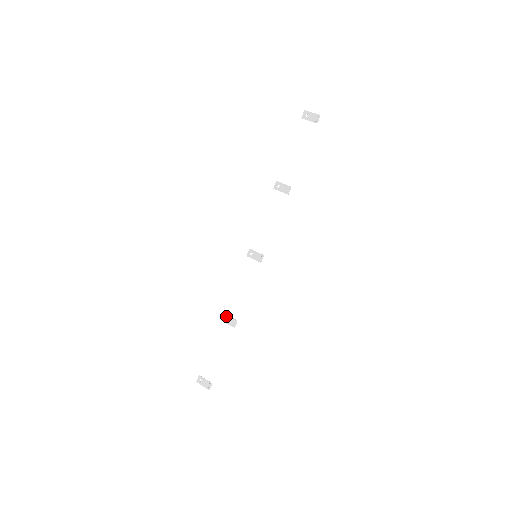
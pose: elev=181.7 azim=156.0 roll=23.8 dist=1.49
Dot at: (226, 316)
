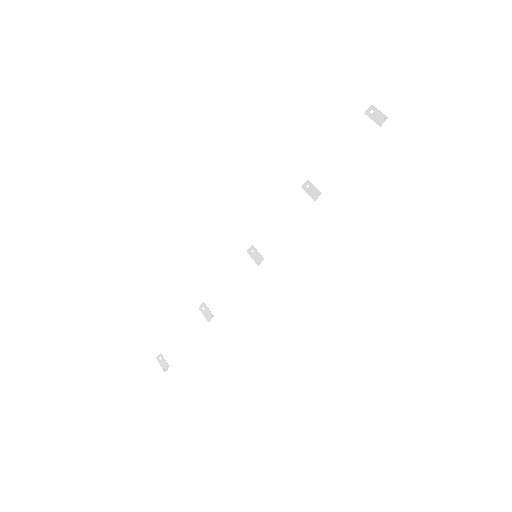
Dot at: (205, 306)
